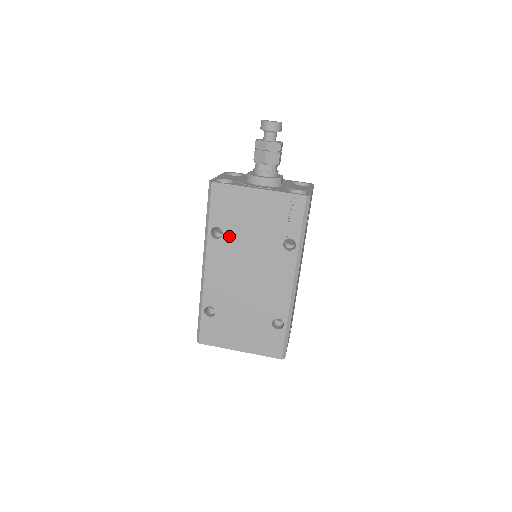
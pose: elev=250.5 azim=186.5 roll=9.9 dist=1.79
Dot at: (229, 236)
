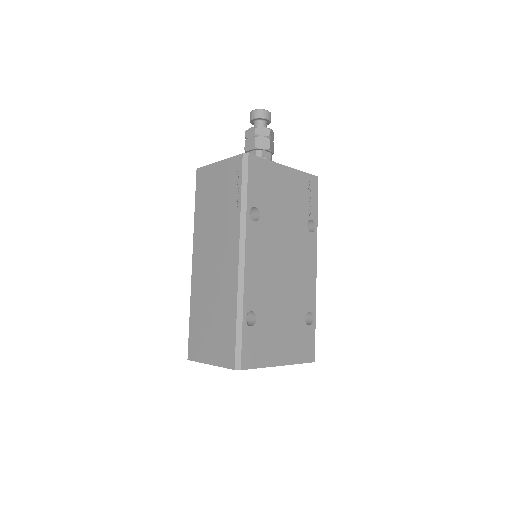
Dot at: (265, 218)
